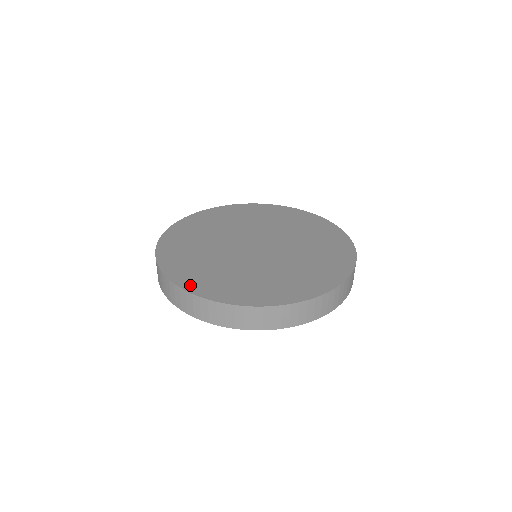
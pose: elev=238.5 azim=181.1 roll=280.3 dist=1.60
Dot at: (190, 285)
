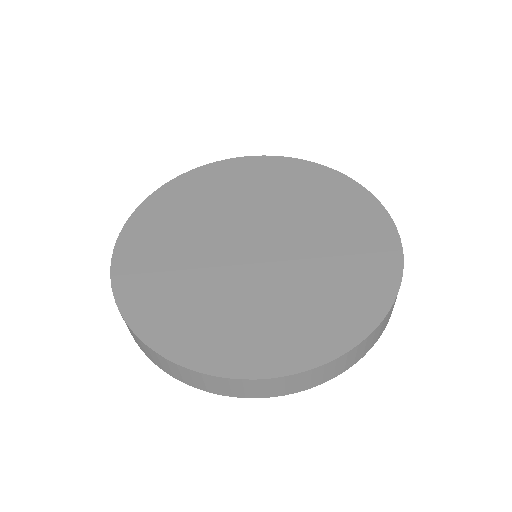
Dot at: (124, 287)
